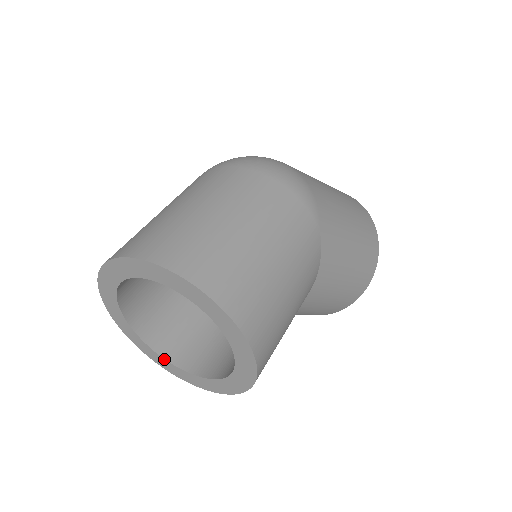
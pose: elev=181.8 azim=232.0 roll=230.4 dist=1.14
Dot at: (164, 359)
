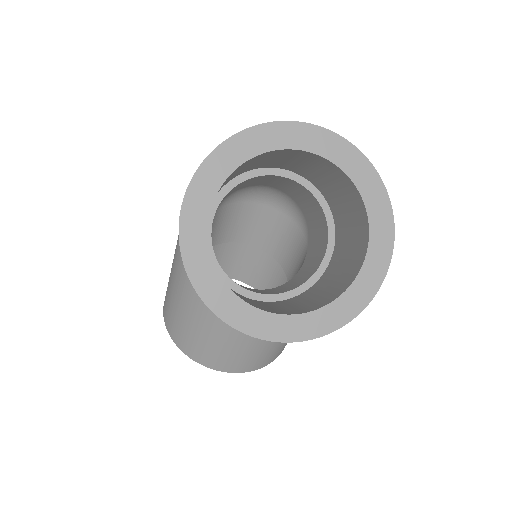
Dot at: (219, 276)
